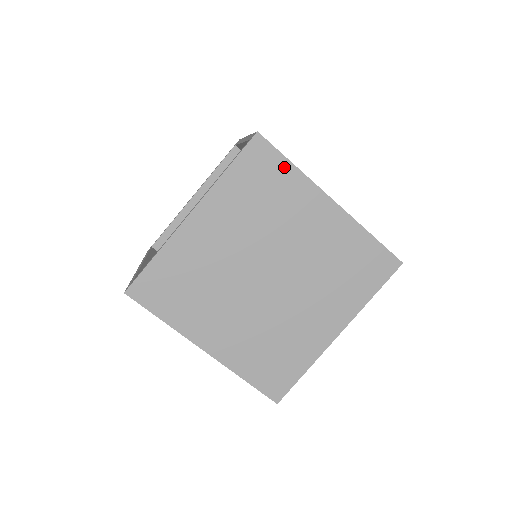
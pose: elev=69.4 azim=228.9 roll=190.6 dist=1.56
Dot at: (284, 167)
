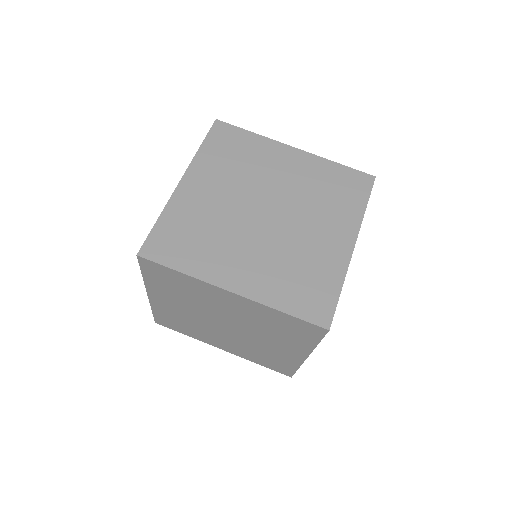
Dot at: (245, 135)
